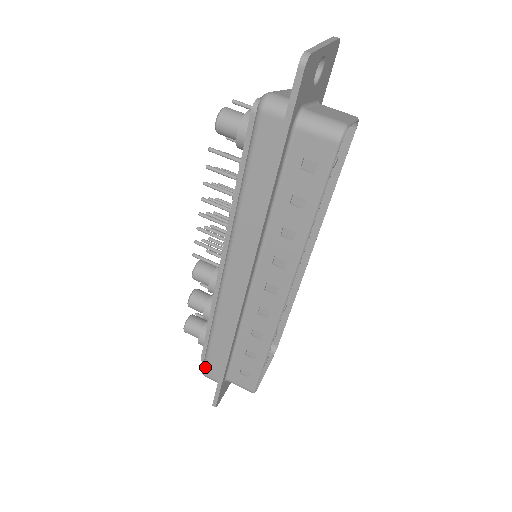
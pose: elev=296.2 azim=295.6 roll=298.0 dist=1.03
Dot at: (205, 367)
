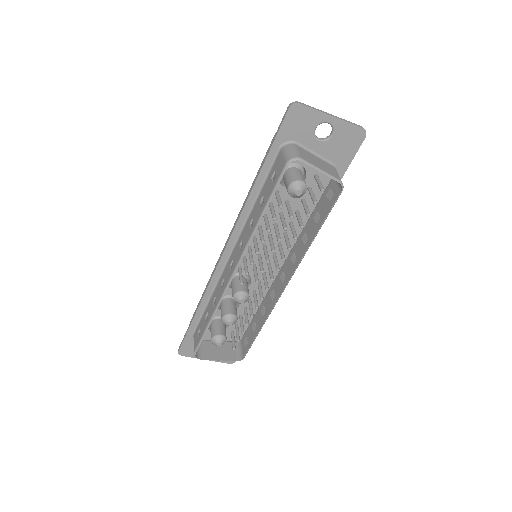
Dot at: (192, 317)
